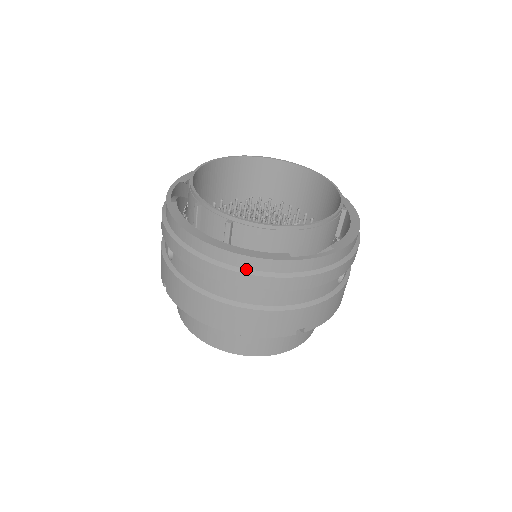
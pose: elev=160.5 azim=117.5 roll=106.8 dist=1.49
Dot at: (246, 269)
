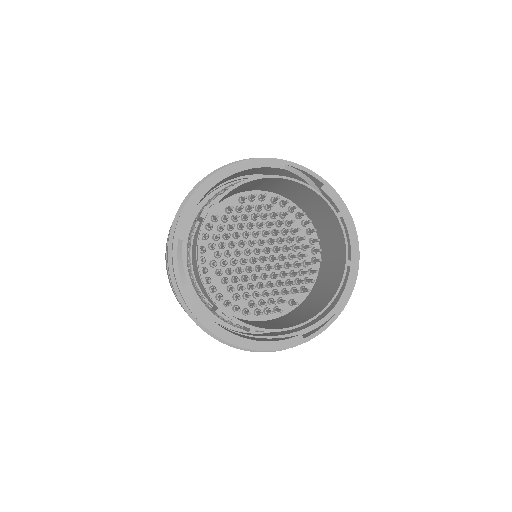
Dot at: occluded
